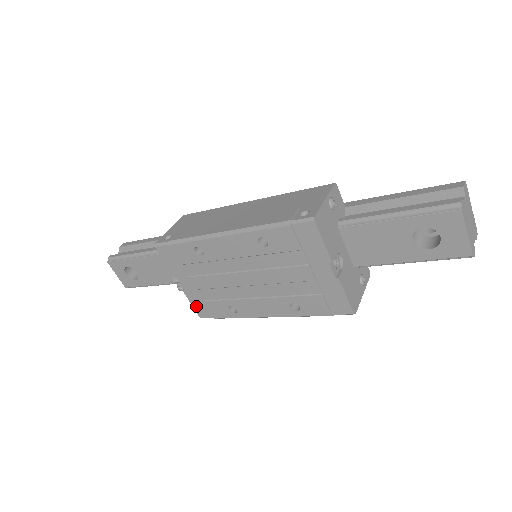
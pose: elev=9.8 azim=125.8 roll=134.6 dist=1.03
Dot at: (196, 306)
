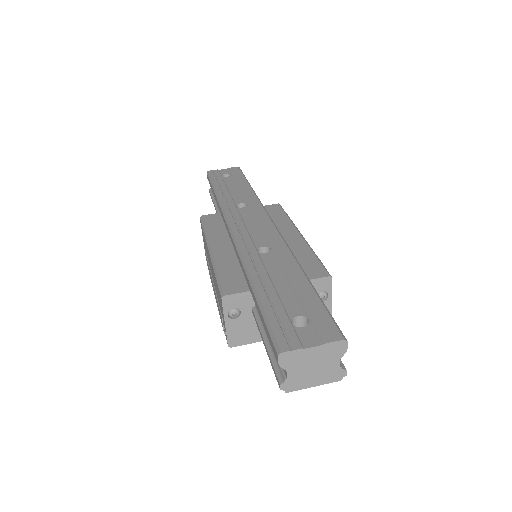
Dot at: occluded
